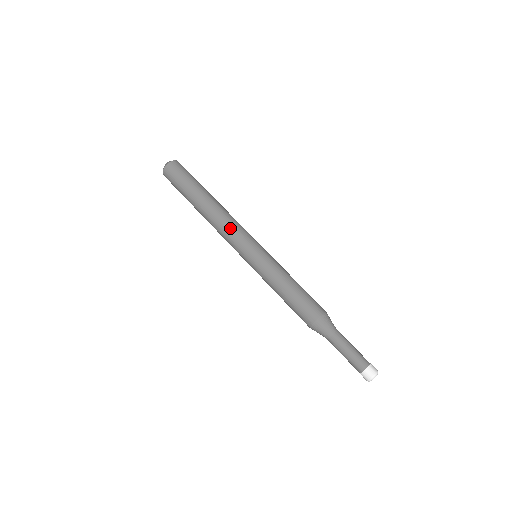
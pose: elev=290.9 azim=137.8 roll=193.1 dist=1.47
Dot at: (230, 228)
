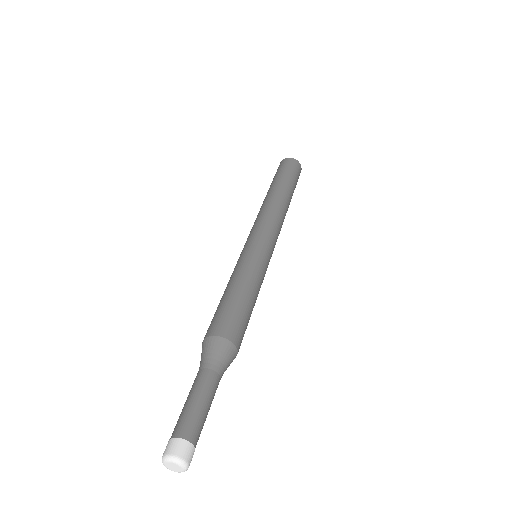
Dot at: (259, 218)
